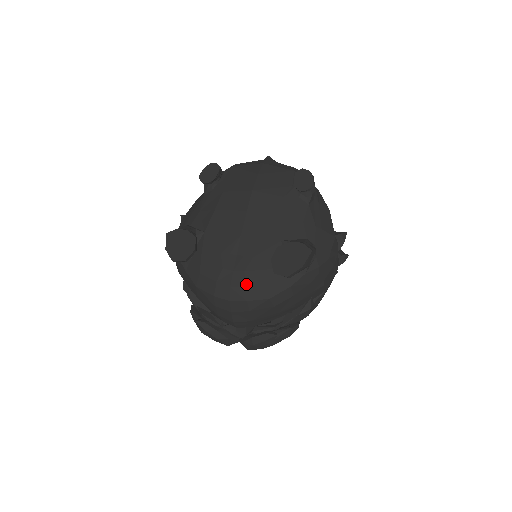
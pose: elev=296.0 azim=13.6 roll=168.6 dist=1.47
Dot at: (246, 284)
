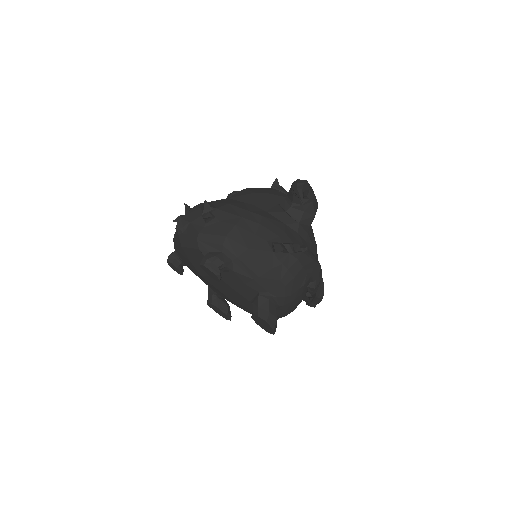
Dot at: occluded
